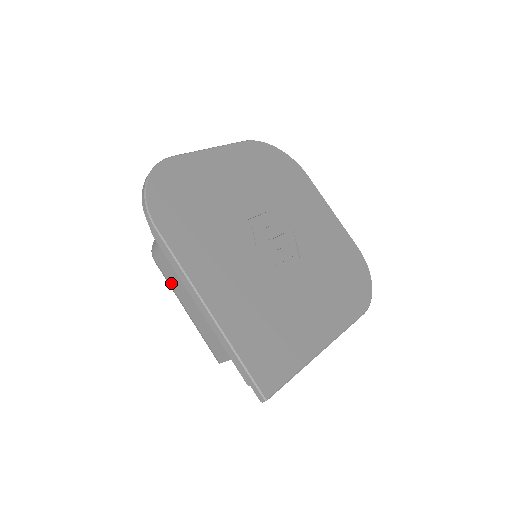
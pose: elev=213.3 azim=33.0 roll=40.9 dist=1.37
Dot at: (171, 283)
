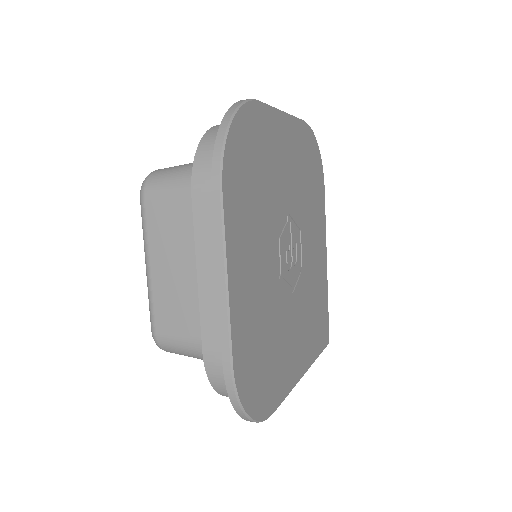
Dot at: occluded
